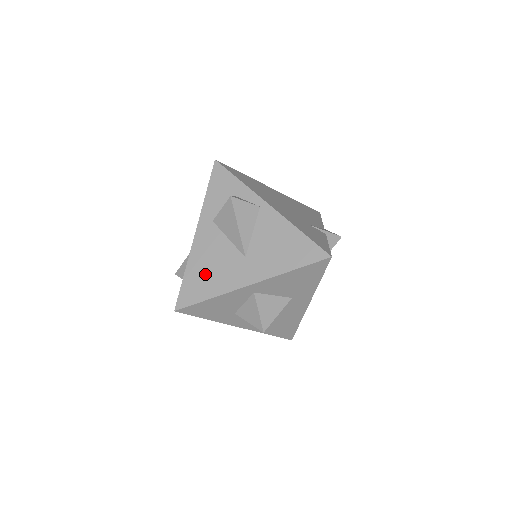
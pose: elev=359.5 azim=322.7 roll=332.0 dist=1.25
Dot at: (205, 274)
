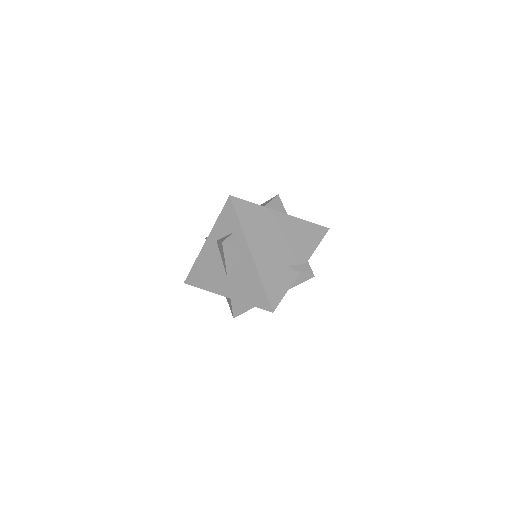
Dot at: (204, 273)
